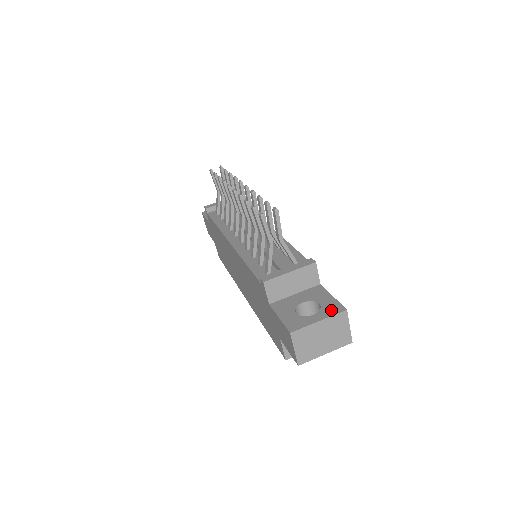
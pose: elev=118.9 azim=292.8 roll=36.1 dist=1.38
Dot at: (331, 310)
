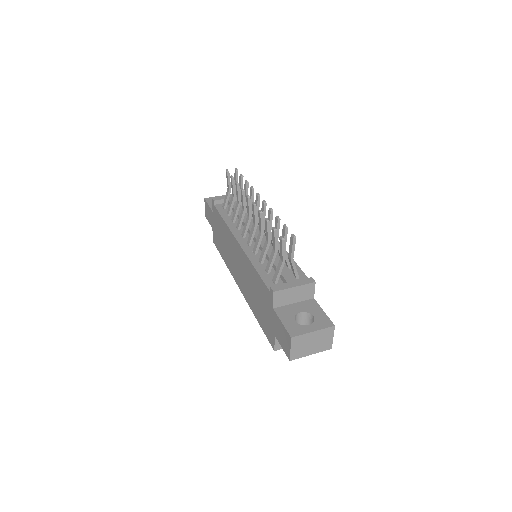
Dot at: (323, 324)
